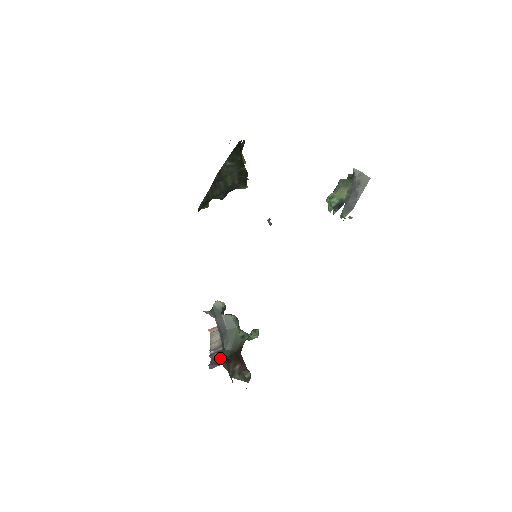
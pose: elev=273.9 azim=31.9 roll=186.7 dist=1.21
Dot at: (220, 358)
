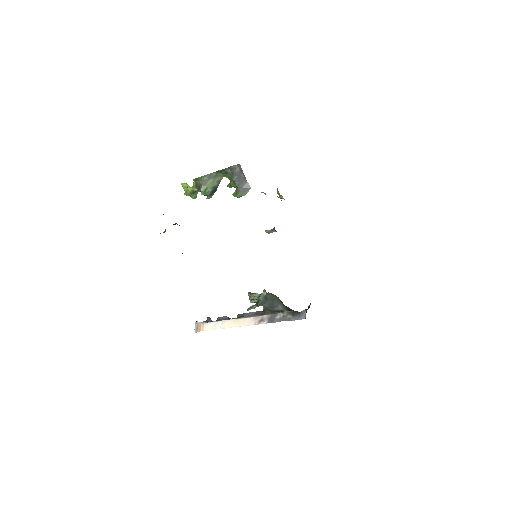
Dot at: (289, 314)
